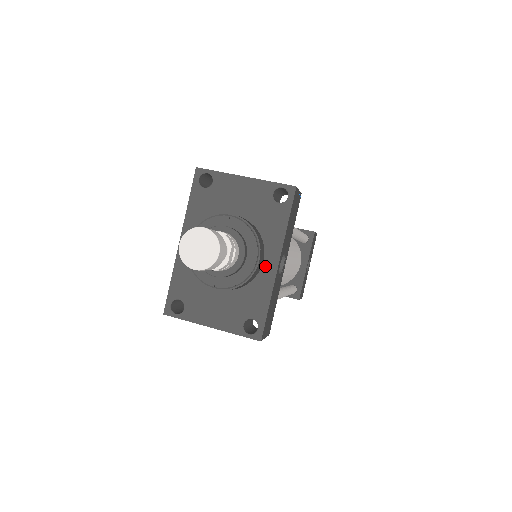
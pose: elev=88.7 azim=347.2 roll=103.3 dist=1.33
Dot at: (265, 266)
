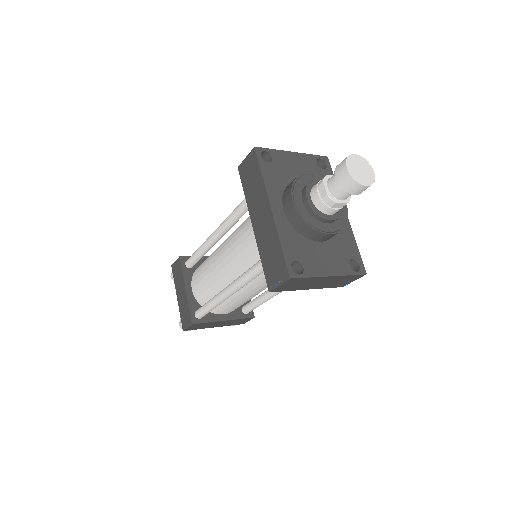
Dot at: occluded
